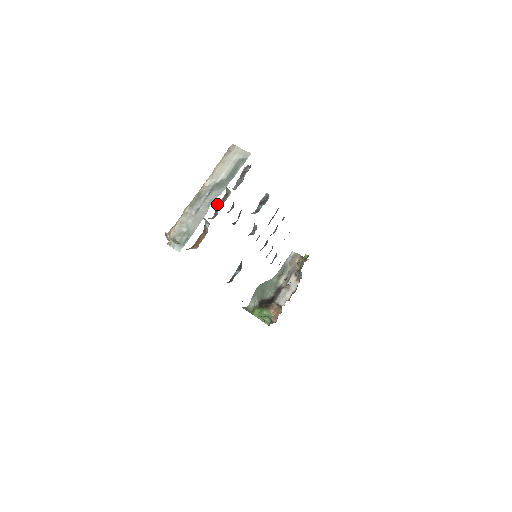
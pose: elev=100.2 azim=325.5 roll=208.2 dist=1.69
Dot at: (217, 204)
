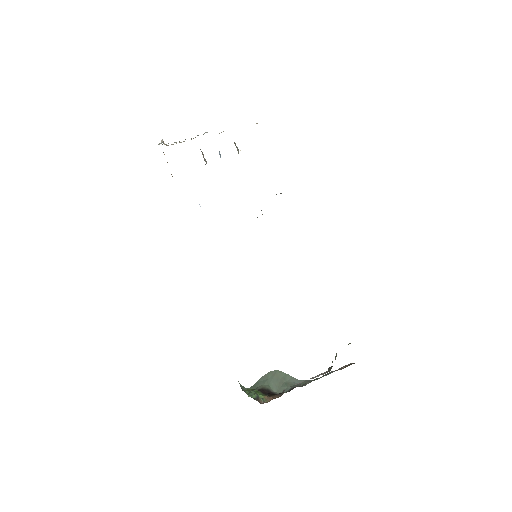
Dot at: occluded
